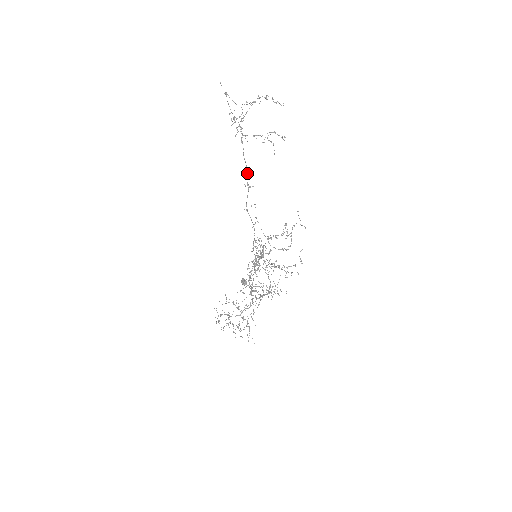
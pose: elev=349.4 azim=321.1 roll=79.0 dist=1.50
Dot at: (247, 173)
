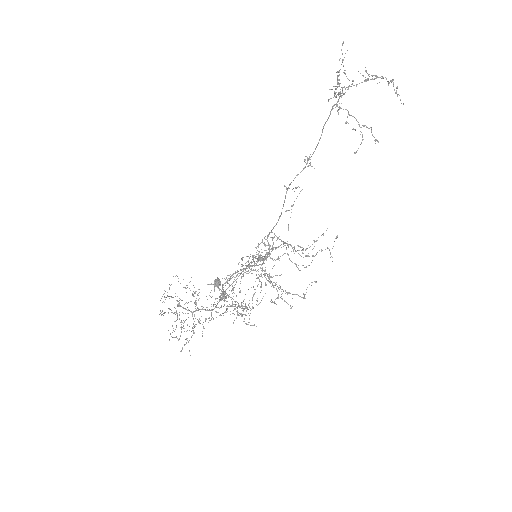
Dot at: (315, 148)
